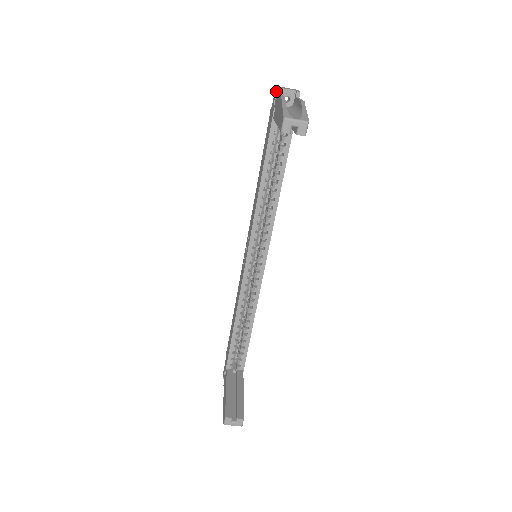
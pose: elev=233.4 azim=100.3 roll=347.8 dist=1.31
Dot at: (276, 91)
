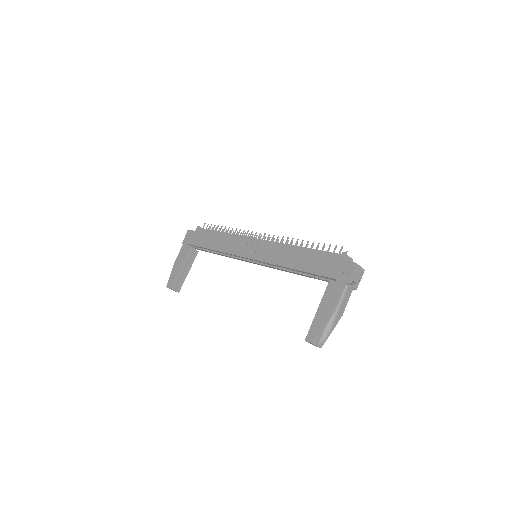
Dot at: (349, 273)
